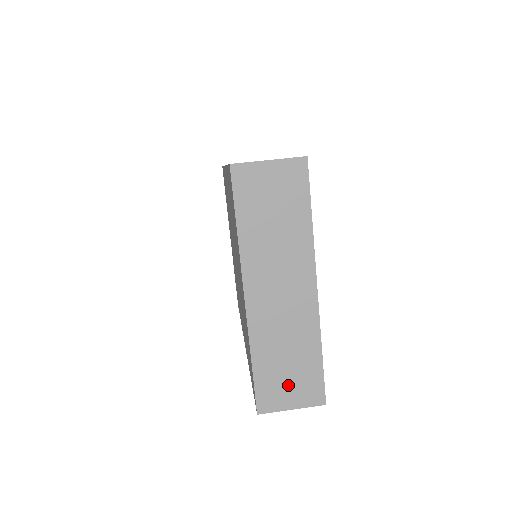
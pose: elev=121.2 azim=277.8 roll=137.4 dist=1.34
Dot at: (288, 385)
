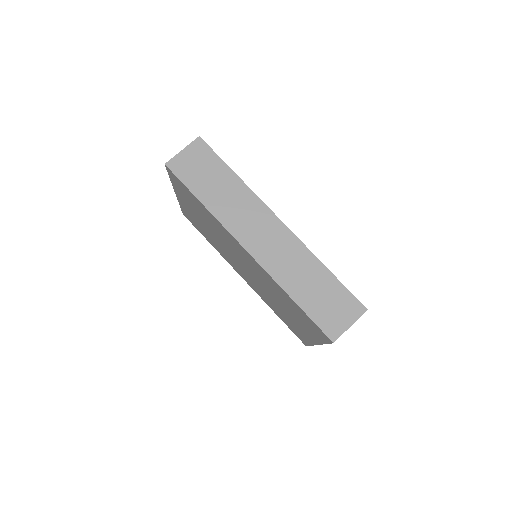
Dot at: occluded
